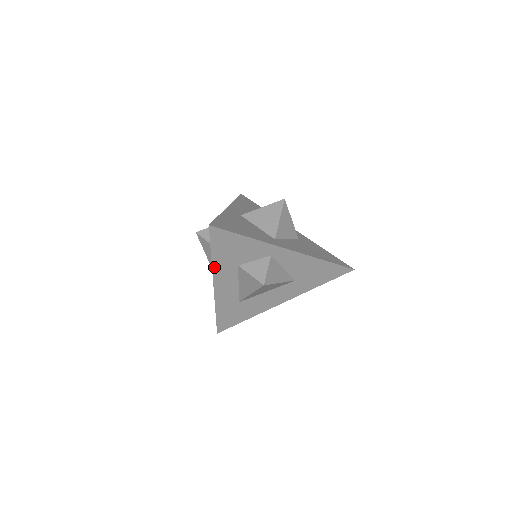
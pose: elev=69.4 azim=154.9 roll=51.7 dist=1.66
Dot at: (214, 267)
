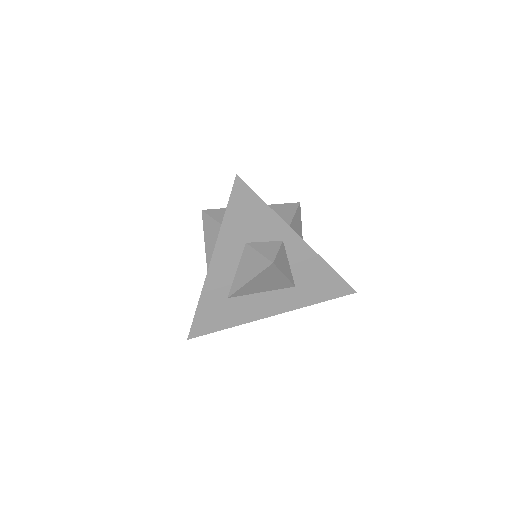
Dot at: (220, 236)
